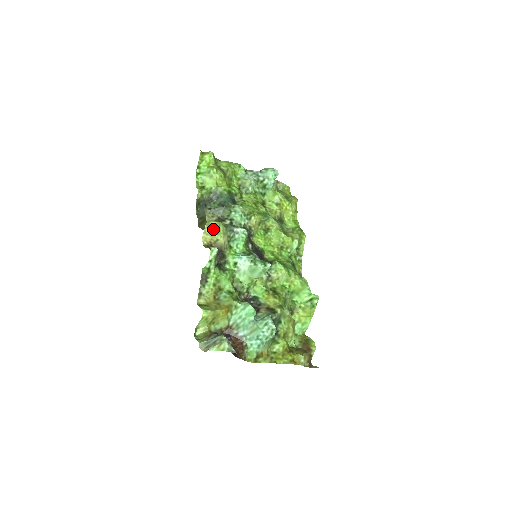
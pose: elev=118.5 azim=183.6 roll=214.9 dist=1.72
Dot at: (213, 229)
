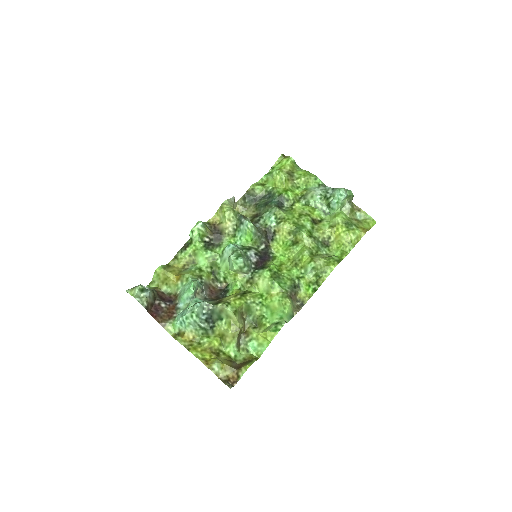
Dot at: (221, 211)
